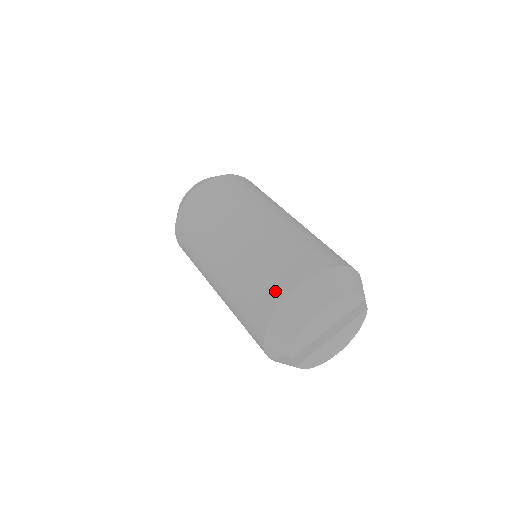
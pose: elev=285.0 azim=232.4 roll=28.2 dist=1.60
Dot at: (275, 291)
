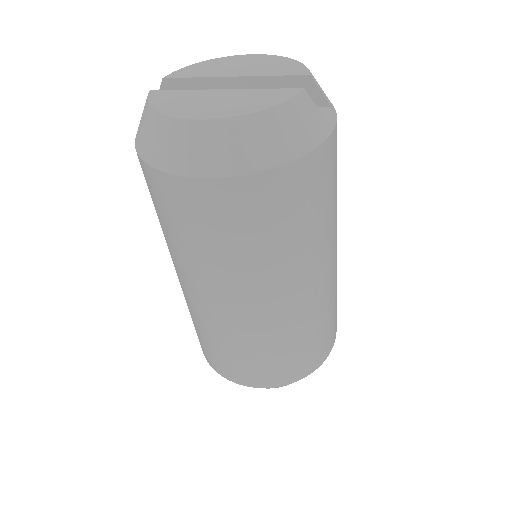
Dot at: occluded
